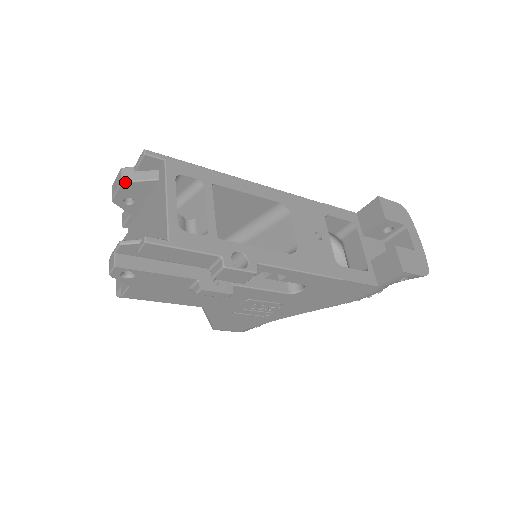
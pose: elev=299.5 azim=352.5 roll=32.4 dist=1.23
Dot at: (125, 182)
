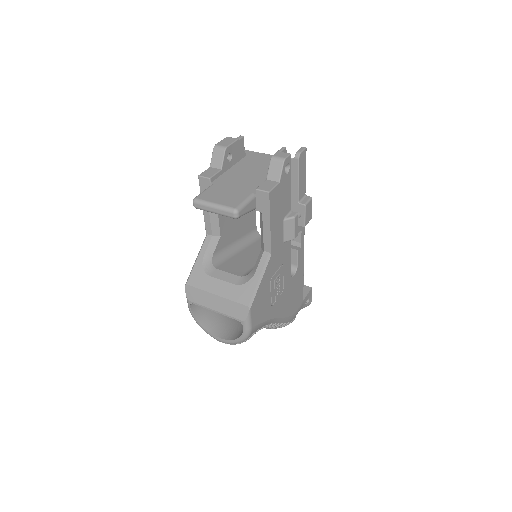
Dot at: (239, 141)
